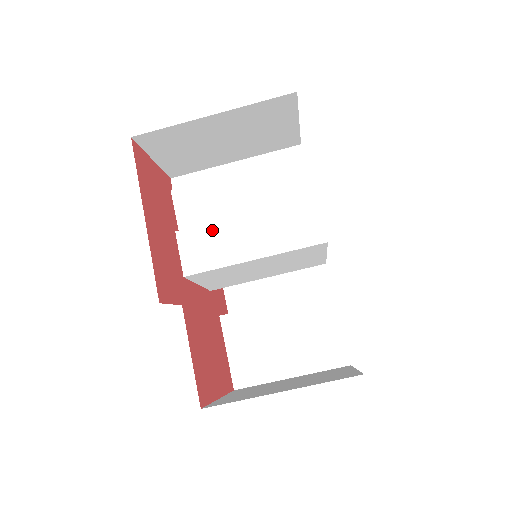
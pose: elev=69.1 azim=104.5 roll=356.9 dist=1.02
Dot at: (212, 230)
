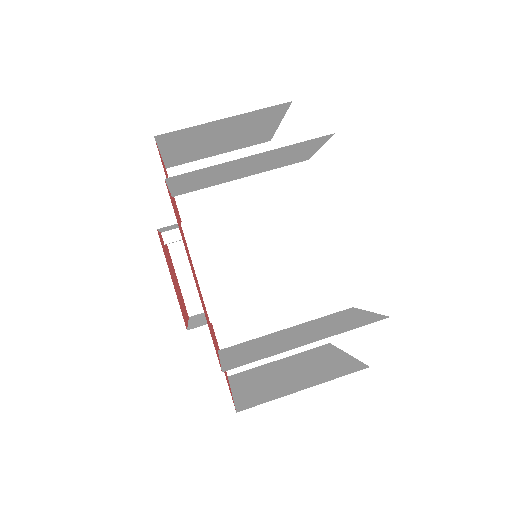
Dot at: occluded
